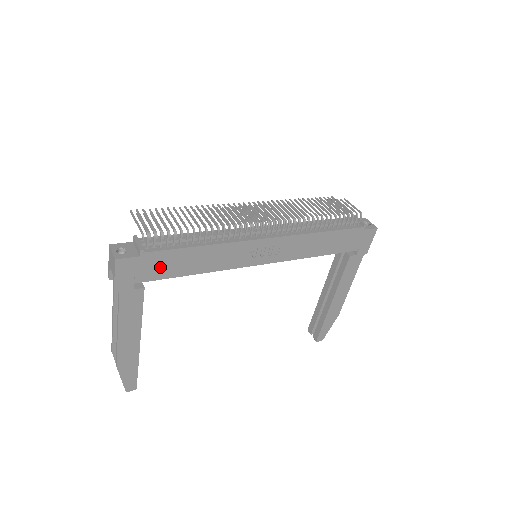
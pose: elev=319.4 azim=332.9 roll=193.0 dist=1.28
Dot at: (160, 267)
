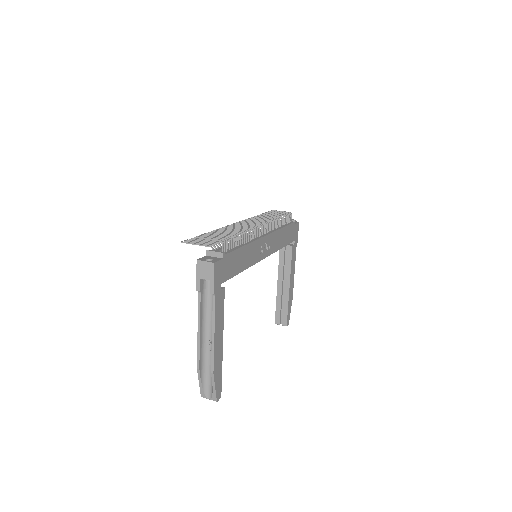
Dot at: (230, 267)
